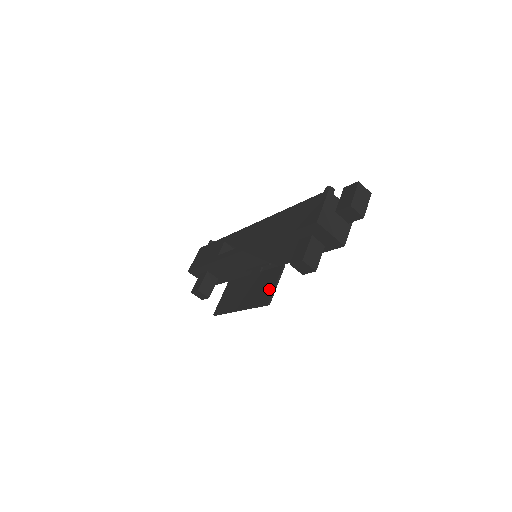
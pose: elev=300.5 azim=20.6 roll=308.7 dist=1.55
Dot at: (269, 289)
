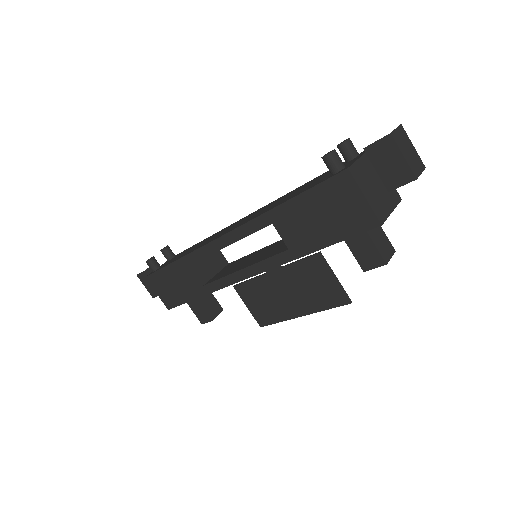
Dot at: (330, 287)
